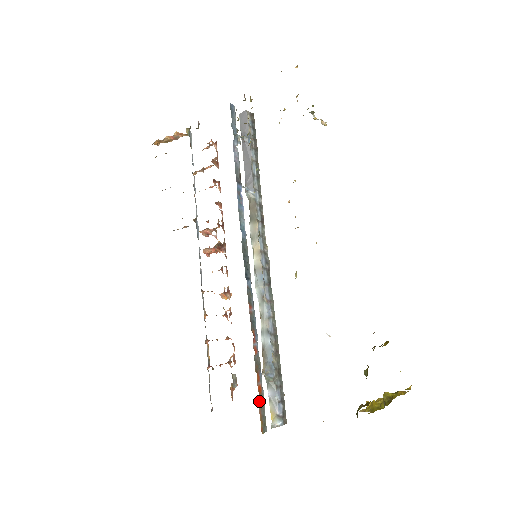
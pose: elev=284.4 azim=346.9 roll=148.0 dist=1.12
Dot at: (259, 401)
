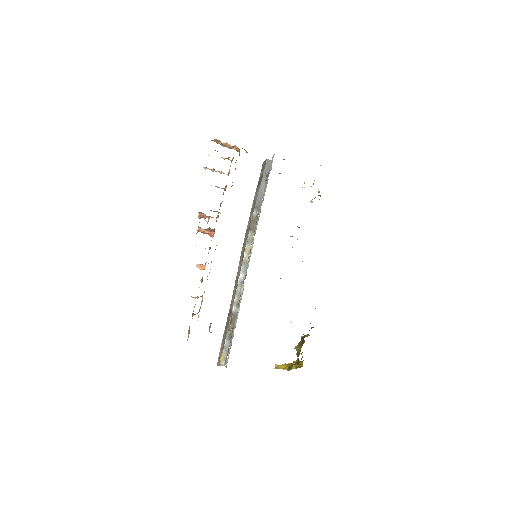
Dot at: occluded
